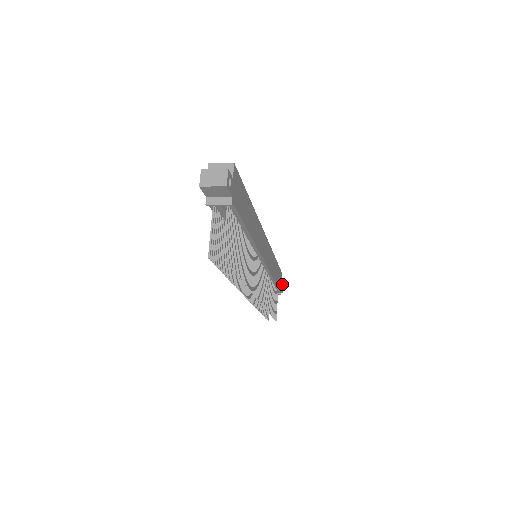
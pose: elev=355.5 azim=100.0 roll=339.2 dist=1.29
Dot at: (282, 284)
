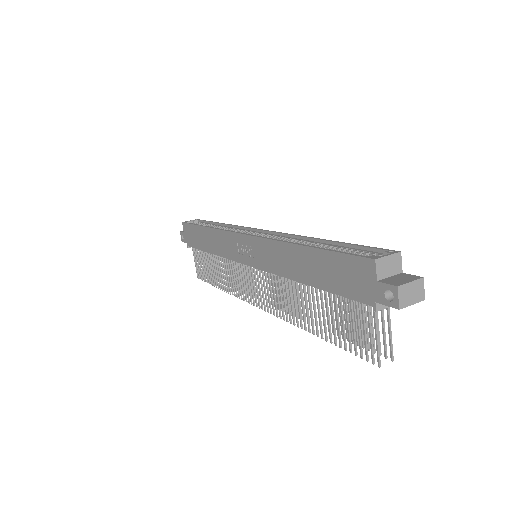
Dot at: occluded
